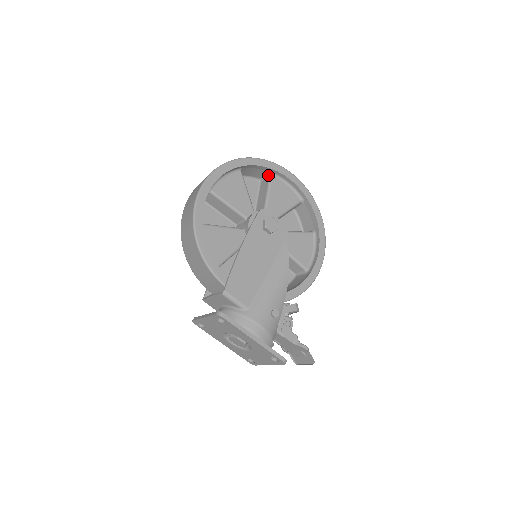
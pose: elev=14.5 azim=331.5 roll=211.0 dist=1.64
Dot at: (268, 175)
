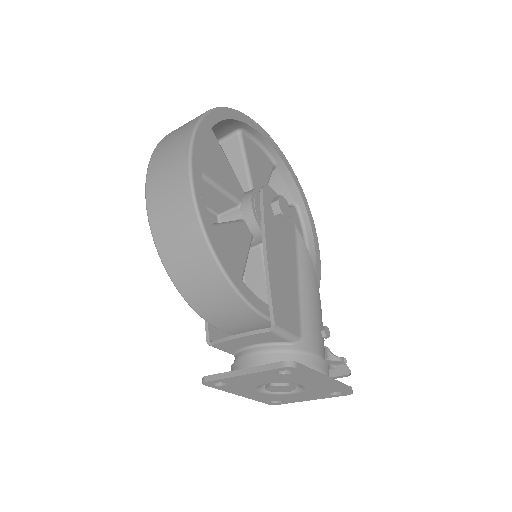
Dot at: (235, 133)
